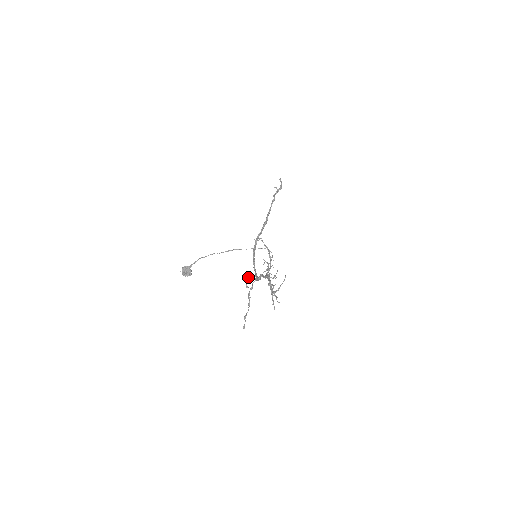
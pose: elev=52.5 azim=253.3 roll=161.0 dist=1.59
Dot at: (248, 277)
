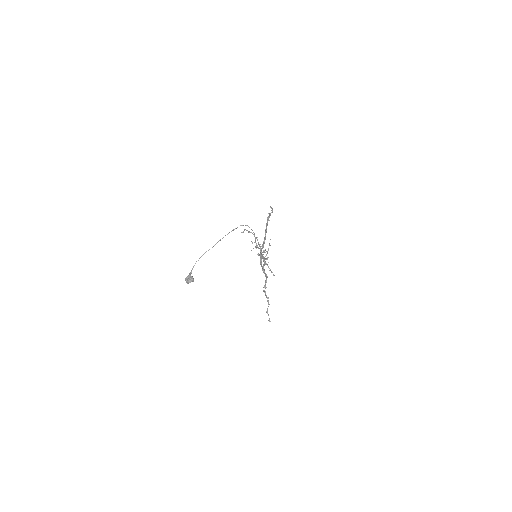
Dot at: (264, 285)
